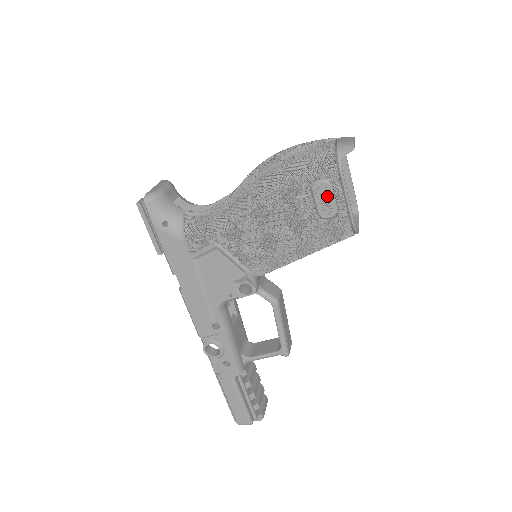
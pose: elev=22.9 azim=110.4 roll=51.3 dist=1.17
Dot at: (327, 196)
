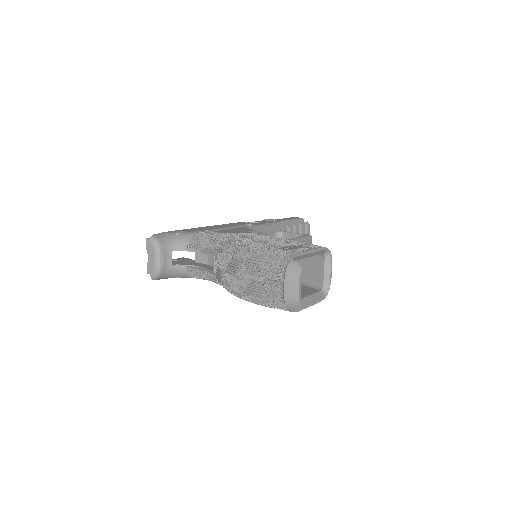
Dot at: occluded
